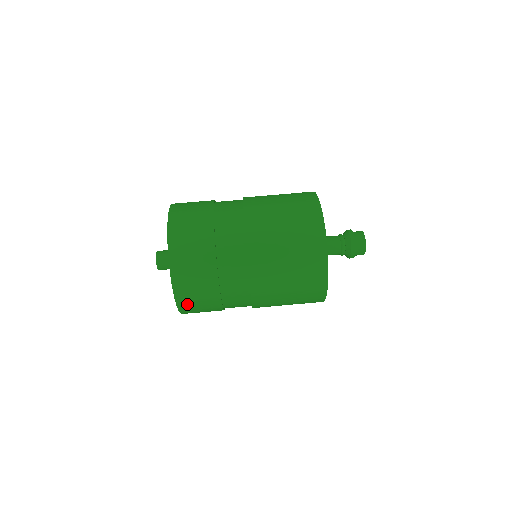
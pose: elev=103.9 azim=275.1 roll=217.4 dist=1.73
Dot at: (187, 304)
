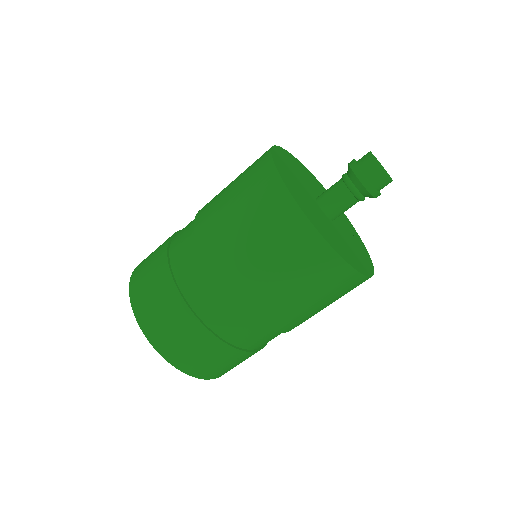
Dot at: occluded
